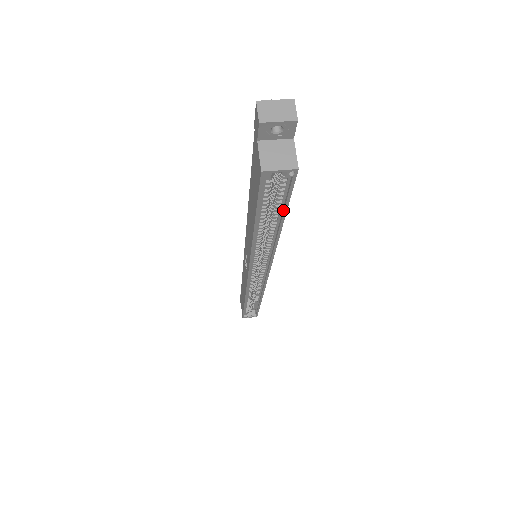
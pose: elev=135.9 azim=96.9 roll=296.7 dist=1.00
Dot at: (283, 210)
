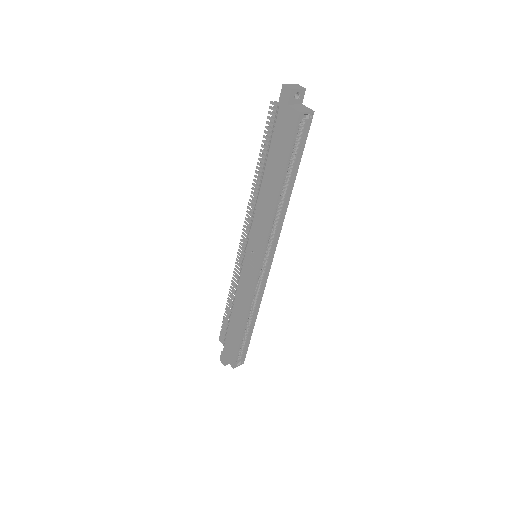
Dot at: (299, 159)
